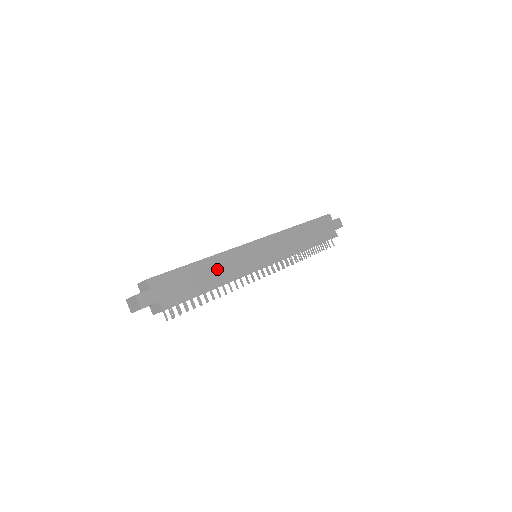
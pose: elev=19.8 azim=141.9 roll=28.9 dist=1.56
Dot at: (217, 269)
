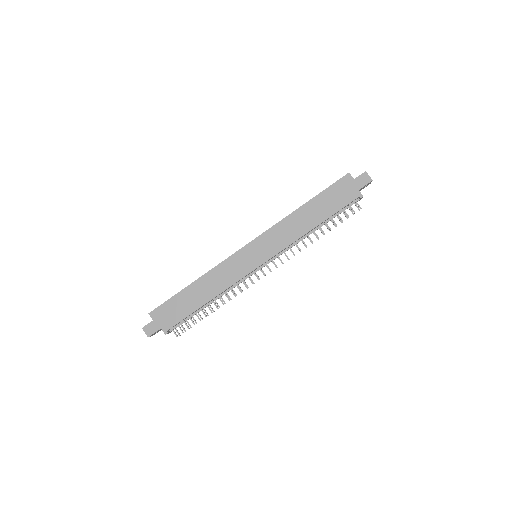
Dot at: (209, 286)
